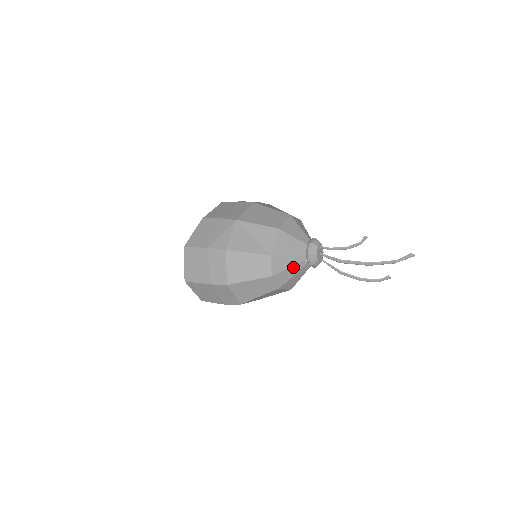
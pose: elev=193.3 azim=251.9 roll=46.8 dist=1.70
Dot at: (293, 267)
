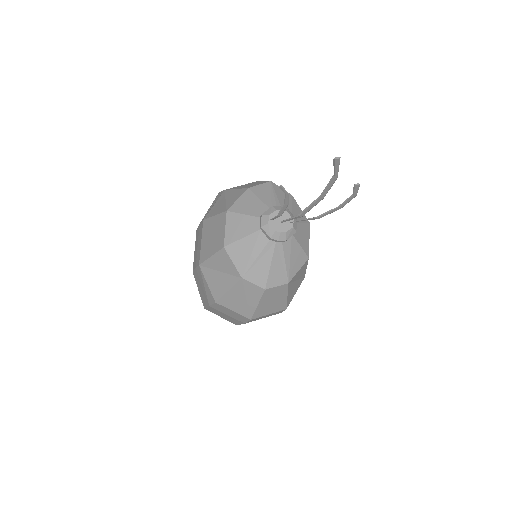
Dot at: (274, 260)
